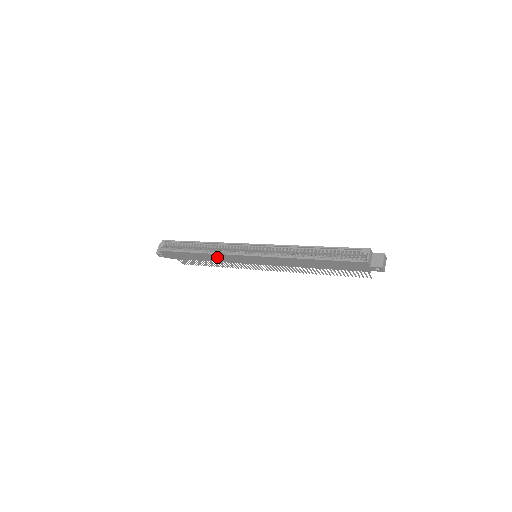
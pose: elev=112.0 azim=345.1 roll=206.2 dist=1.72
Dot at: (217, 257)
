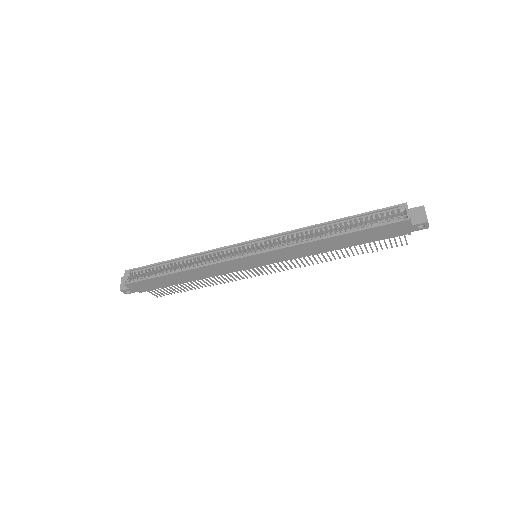
Dot at: (205, 271)
